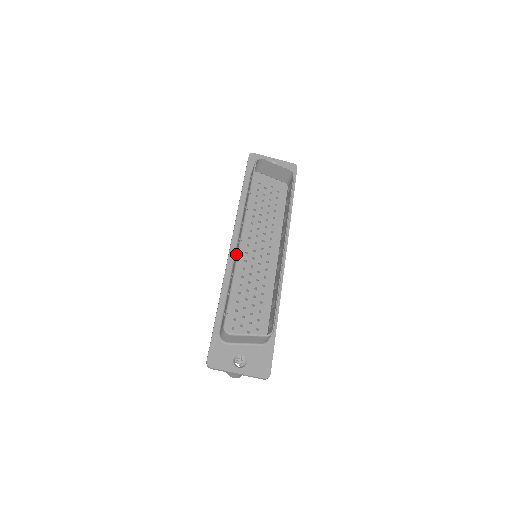
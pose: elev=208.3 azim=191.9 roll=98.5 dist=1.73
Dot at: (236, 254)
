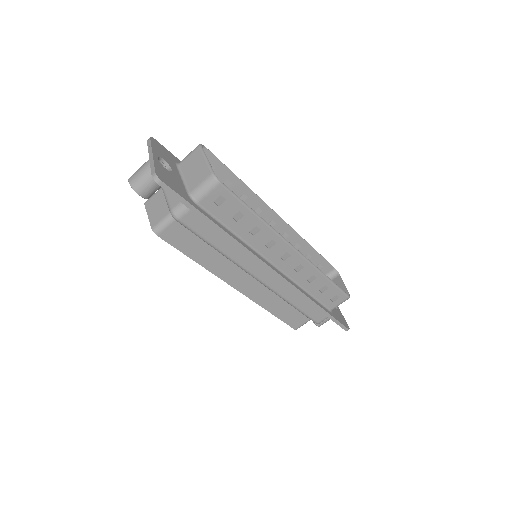
Dot at: (259, 213)
